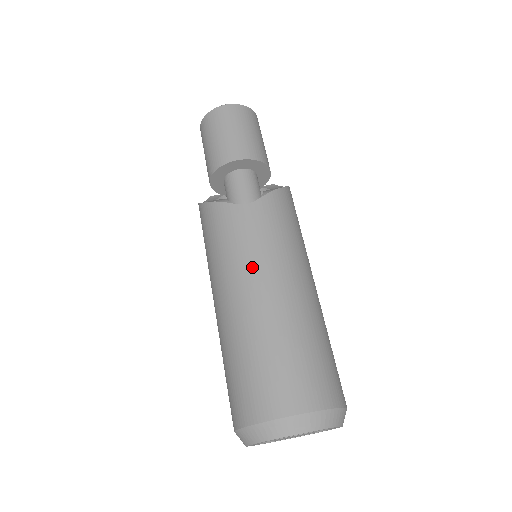
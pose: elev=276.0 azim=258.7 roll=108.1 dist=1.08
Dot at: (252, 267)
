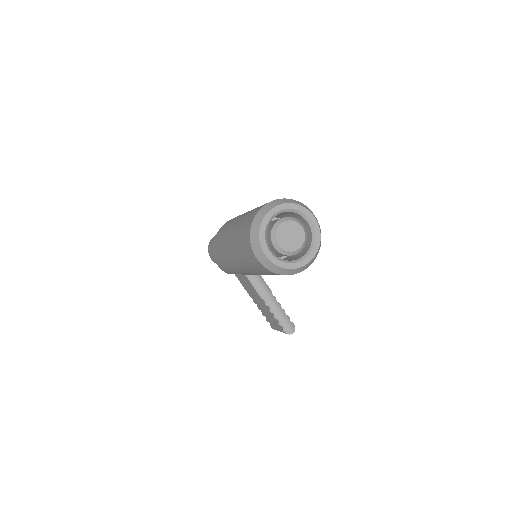
Dot at: (235, 219)
